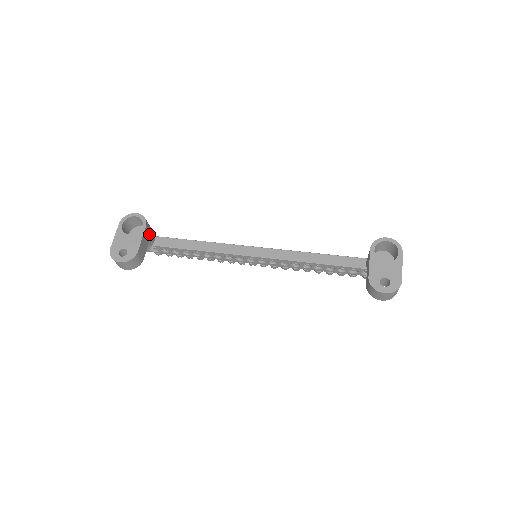
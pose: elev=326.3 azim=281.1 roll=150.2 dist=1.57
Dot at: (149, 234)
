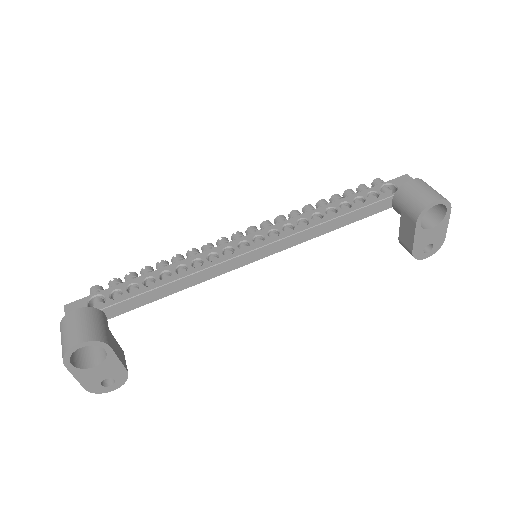
Dot at: (109, 334)
